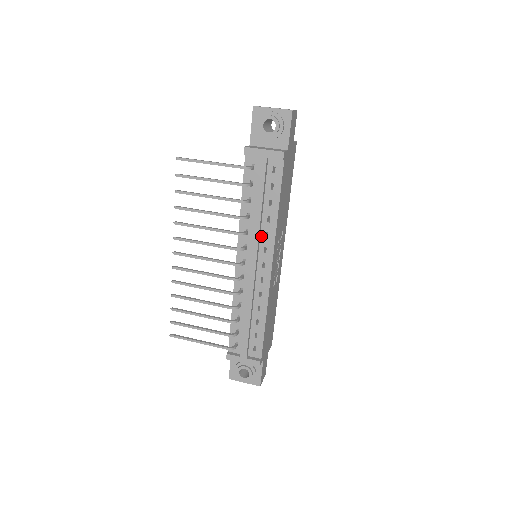
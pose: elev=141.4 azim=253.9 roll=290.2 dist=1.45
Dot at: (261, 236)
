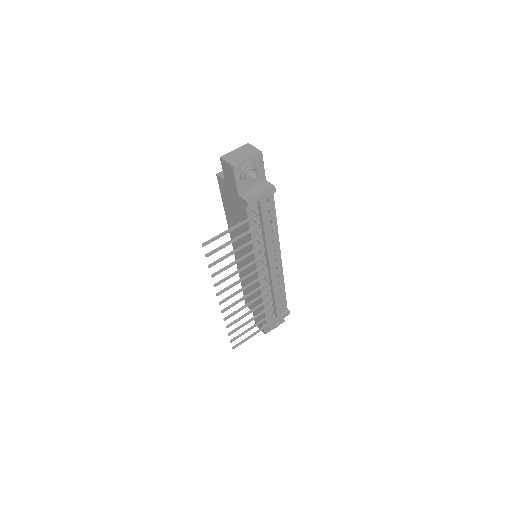
Dot at: occluded
